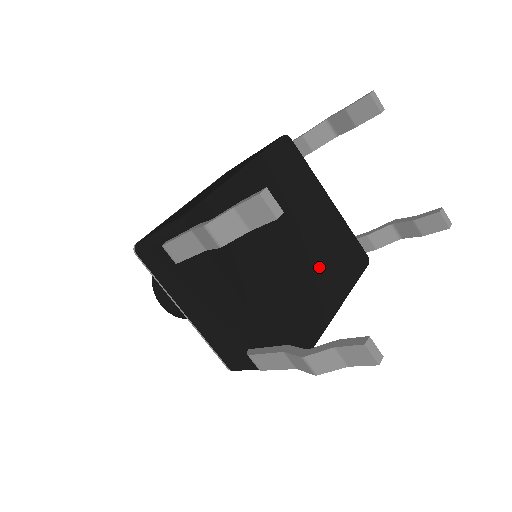
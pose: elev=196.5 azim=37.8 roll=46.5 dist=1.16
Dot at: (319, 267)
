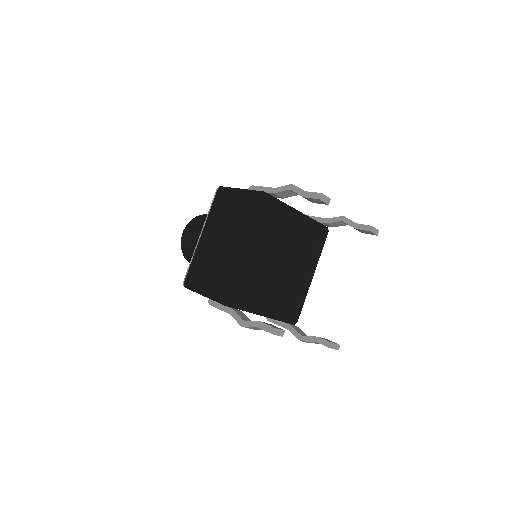
Dot at: (298, 262)
